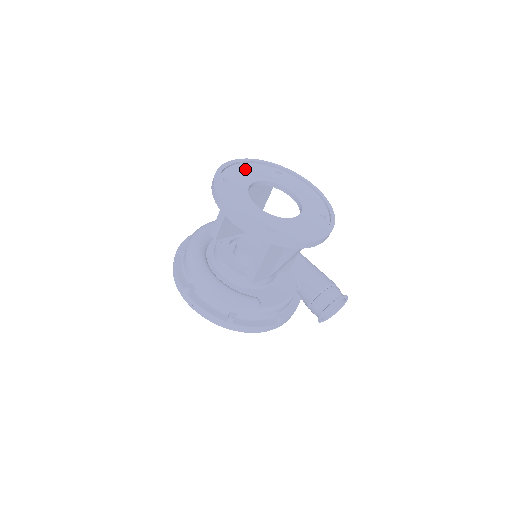
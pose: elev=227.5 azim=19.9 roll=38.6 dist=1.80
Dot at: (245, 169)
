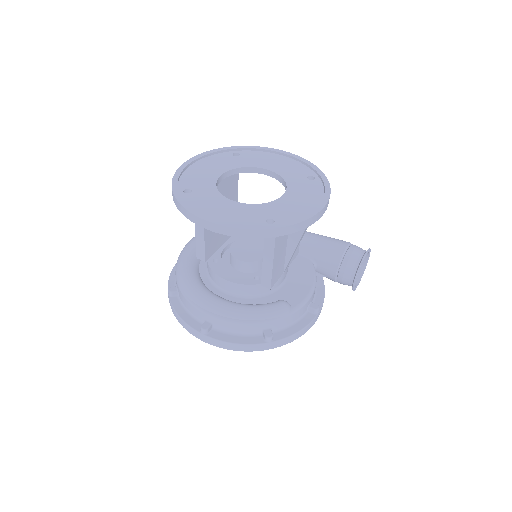
Dot at: (200, 168)
